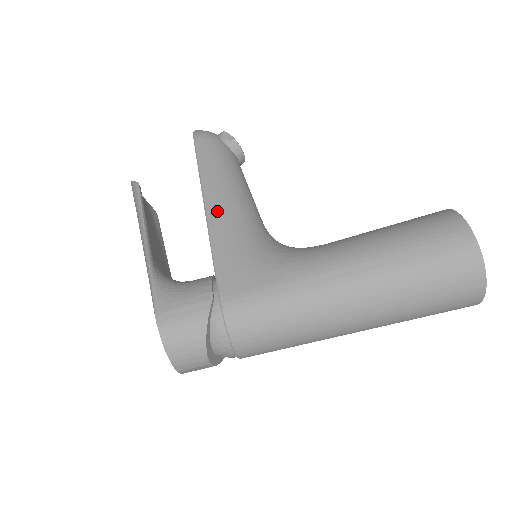
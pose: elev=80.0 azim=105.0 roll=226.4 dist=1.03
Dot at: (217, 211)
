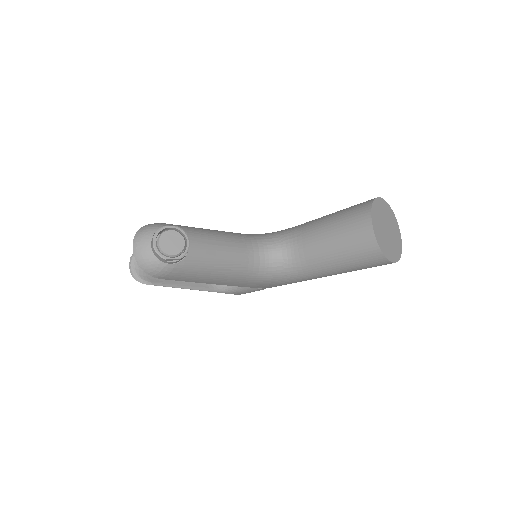
Dot at: (229, 283)
